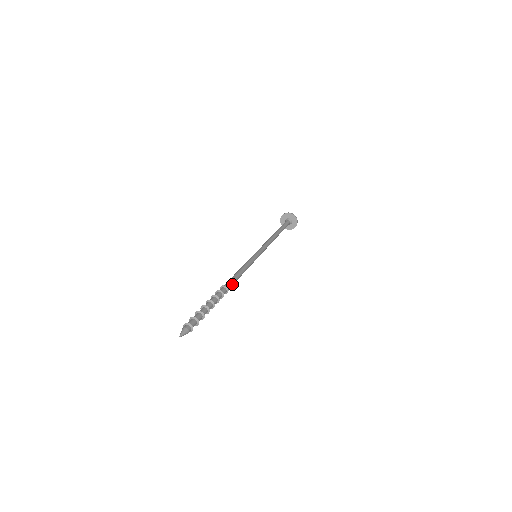
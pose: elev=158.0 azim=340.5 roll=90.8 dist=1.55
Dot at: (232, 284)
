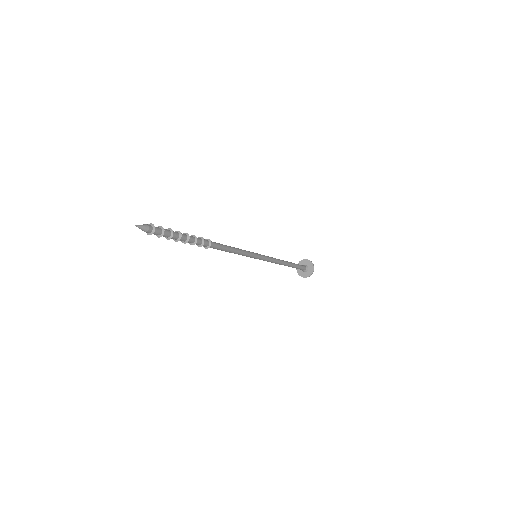
Dot at: (217, 243)
